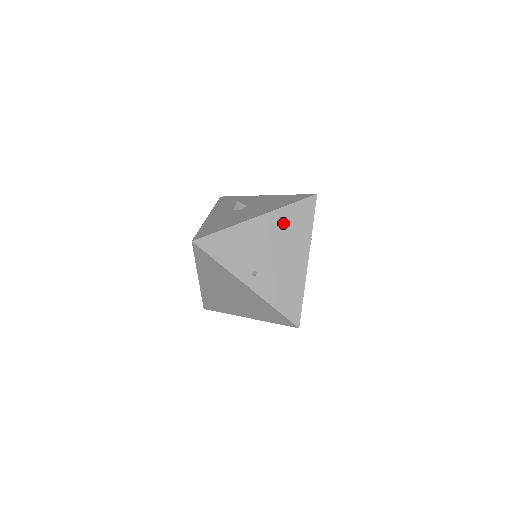
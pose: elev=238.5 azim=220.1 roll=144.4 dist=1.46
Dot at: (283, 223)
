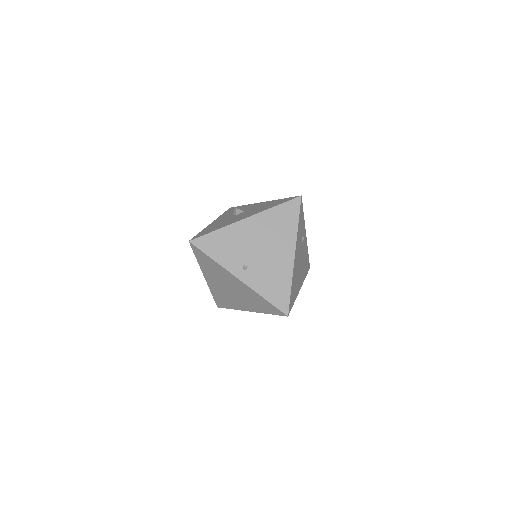
Dot at: (270, 223)
